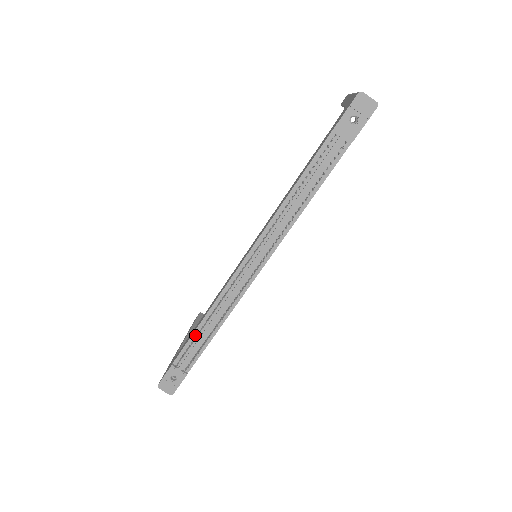
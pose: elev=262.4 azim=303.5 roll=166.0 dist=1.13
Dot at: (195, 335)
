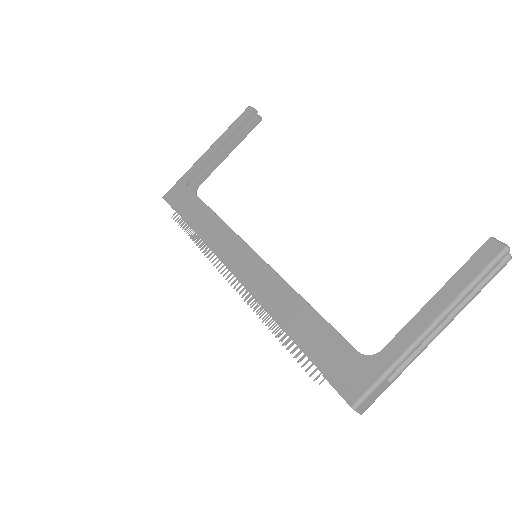
Dot at: (191, 225)
